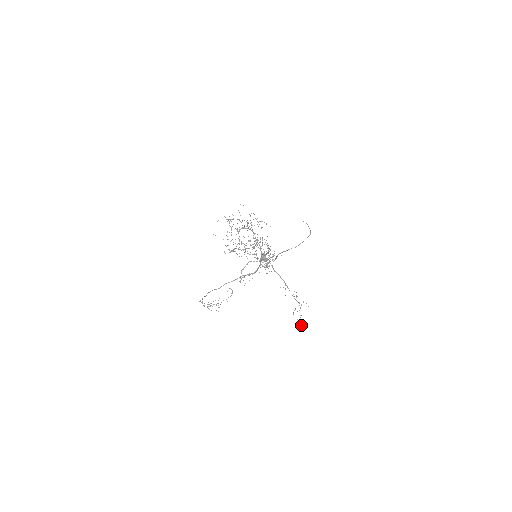
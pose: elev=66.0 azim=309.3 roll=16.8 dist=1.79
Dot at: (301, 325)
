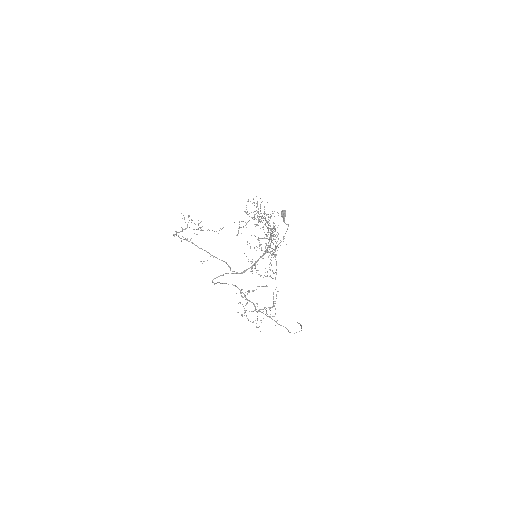
Dot at: occluded
